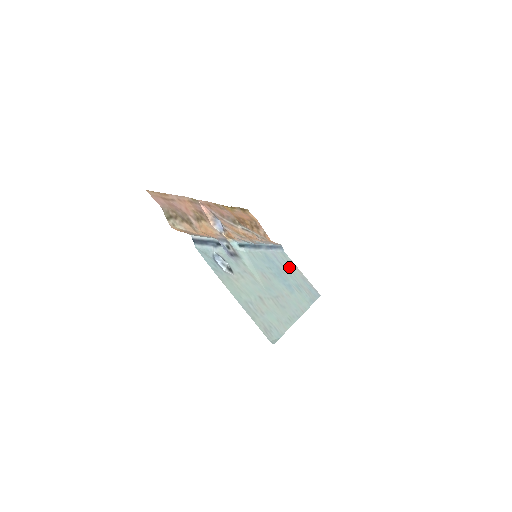
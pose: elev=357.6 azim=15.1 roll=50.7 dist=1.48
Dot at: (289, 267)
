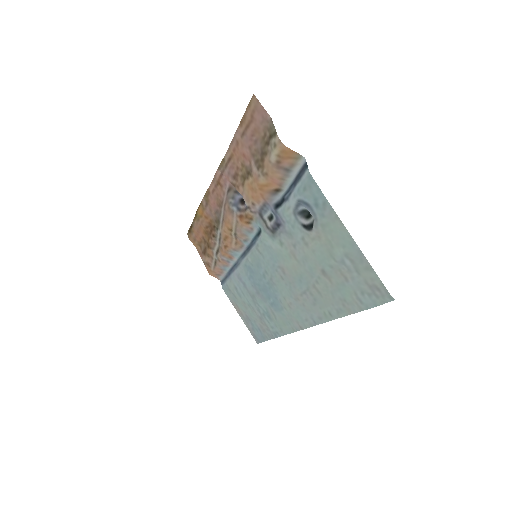
Dot at: (243, 298)
